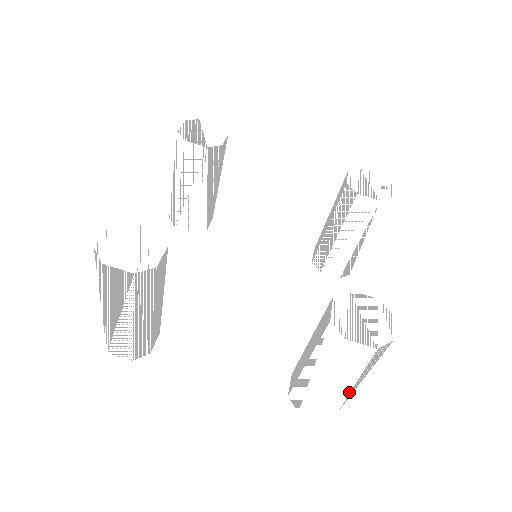
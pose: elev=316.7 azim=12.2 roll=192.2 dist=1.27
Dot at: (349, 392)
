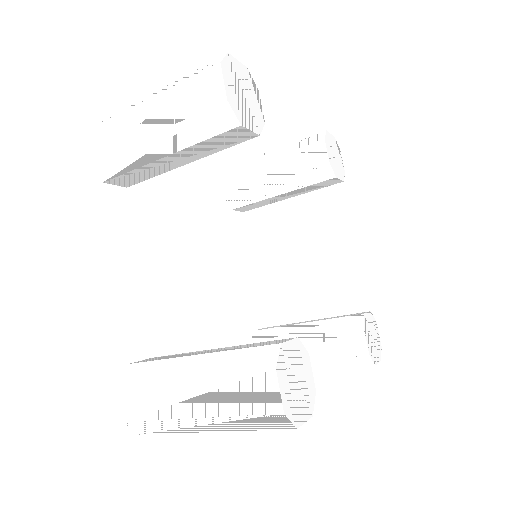
Dot at: occluded
